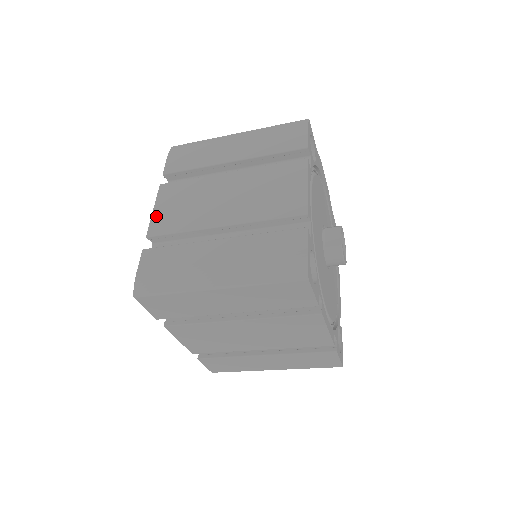
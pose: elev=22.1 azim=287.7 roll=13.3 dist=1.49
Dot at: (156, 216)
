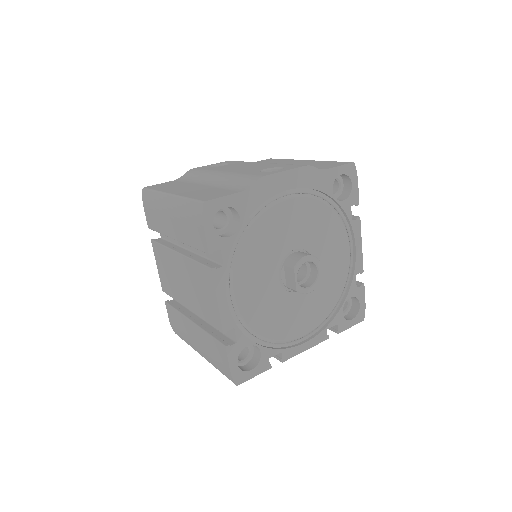
Dot at: (160, 274)
